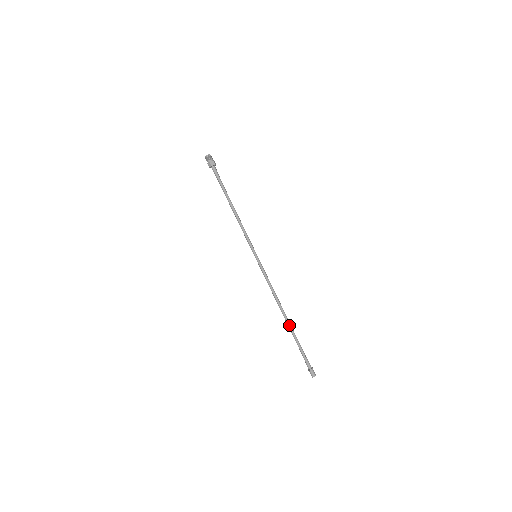
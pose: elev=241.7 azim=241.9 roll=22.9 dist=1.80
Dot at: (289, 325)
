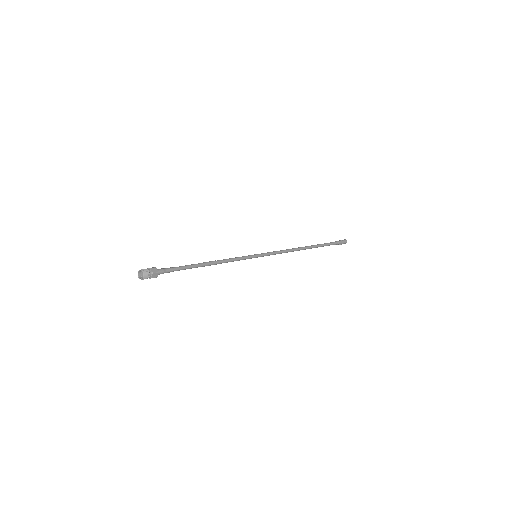
Dot at: occluded
